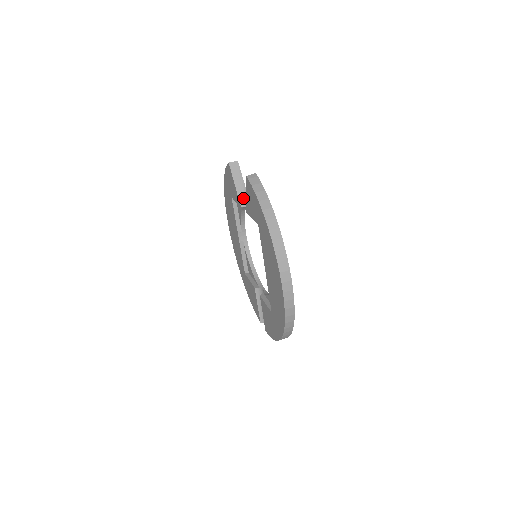
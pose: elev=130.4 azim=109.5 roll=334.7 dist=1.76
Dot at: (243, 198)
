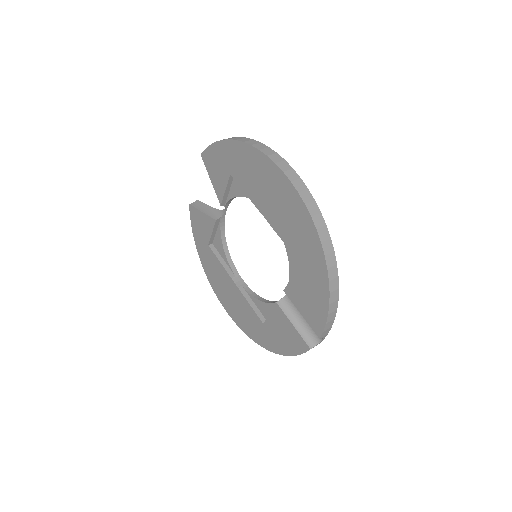
Dot at: (215, 215)
